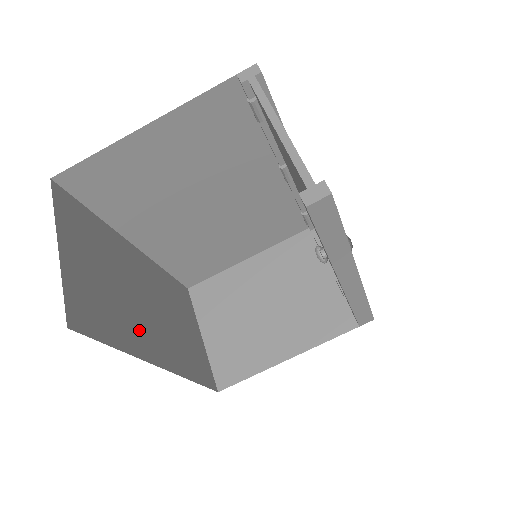
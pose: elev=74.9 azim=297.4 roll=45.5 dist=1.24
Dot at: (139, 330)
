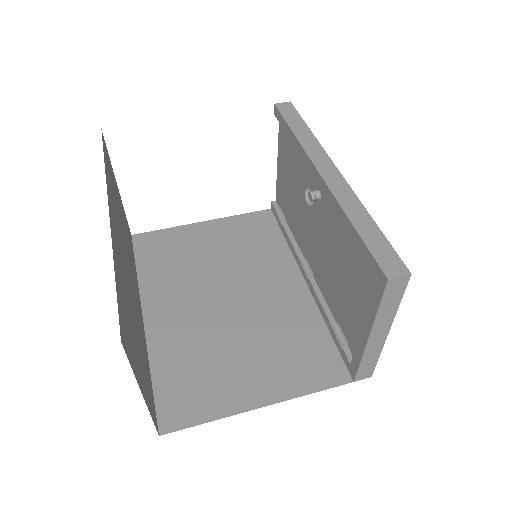
Dot at: (115, 216)
